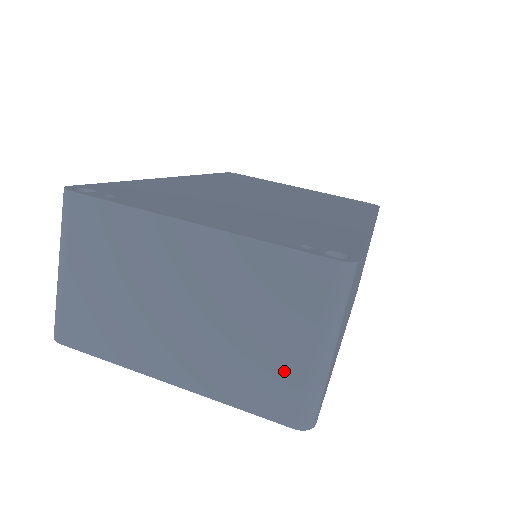
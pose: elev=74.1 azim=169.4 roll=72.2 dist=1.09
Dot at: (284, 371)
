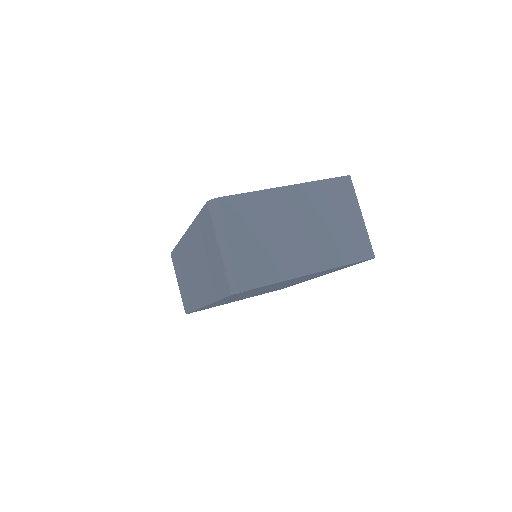
Dot at: (354, 233)
